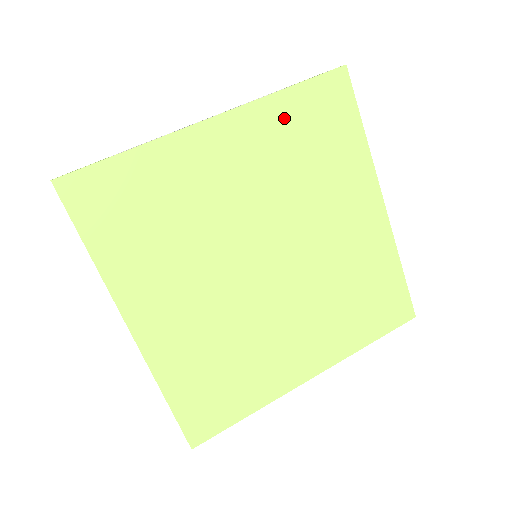
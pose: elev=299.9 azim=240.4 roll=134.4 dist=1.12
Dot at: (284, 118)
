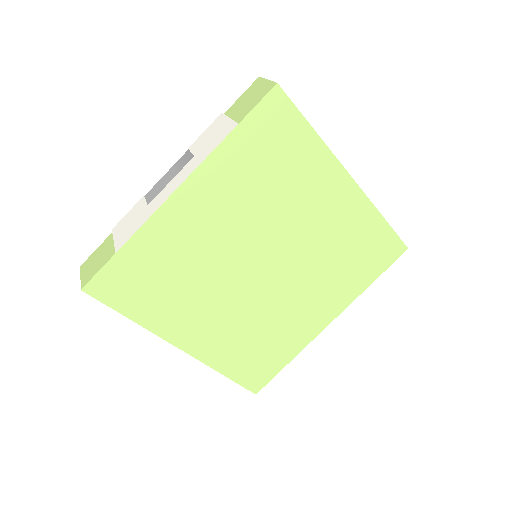
Dot at: (237, 159)
